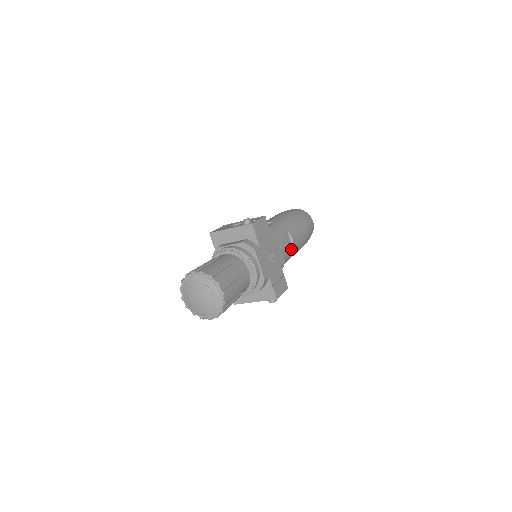
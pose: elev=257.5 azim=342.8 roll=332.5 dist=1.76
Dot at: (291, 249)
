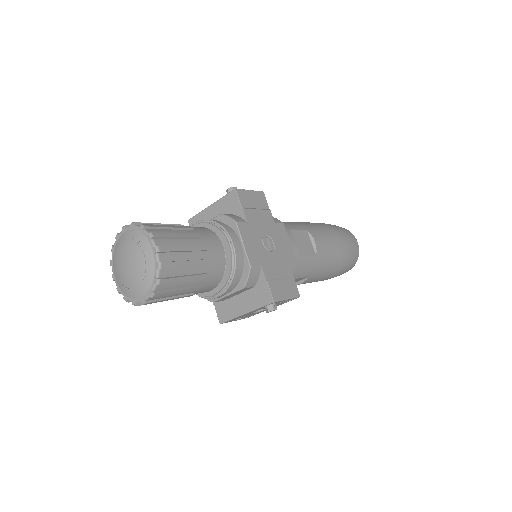
Dot at: (312, 254)
